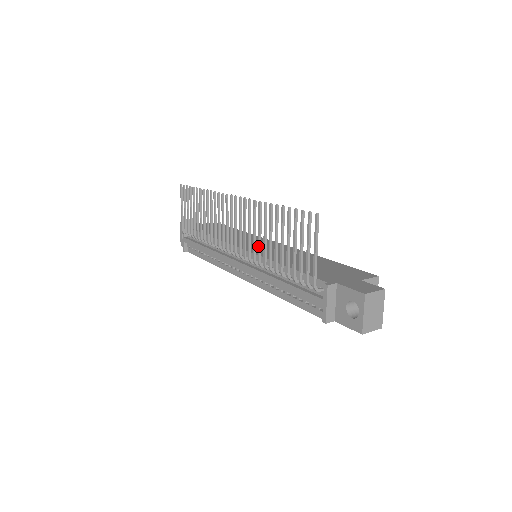
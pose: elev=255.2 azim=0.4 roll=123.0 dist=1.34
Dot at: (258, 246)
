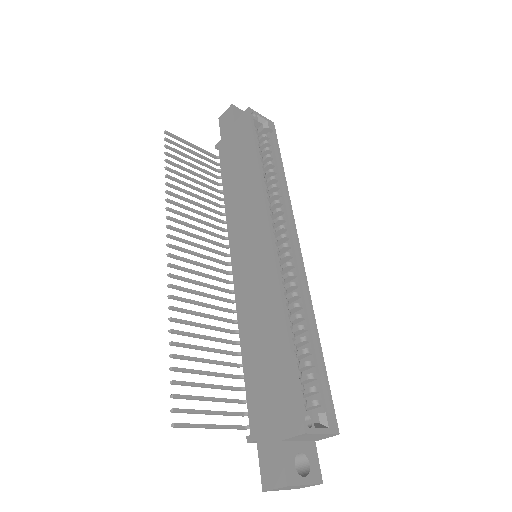
Dot at: (215, 318)
